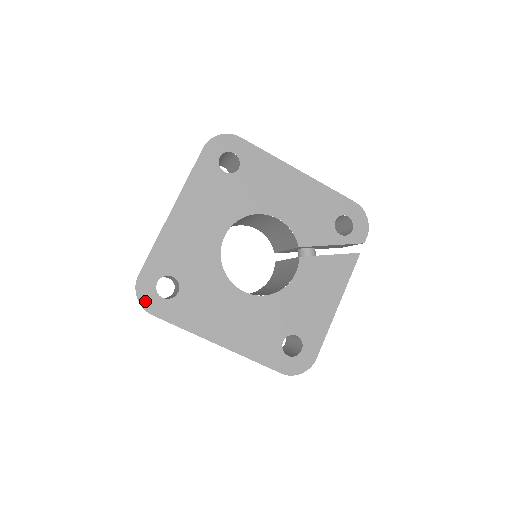
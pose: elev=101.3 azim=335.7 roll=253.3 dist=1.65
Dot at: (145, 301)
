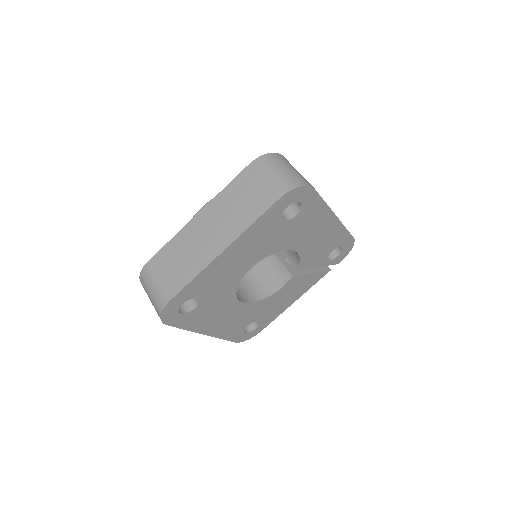
Dot at: (166, 317)
